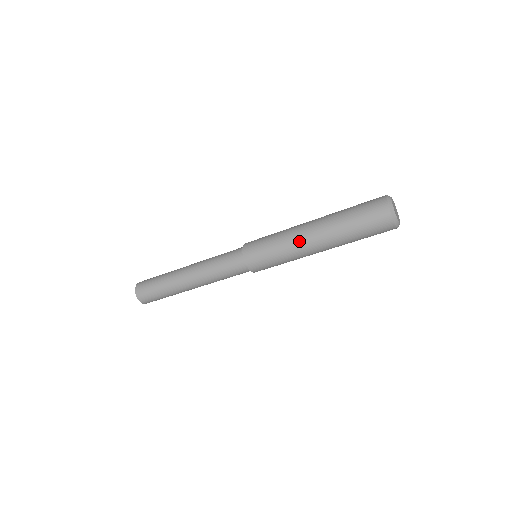
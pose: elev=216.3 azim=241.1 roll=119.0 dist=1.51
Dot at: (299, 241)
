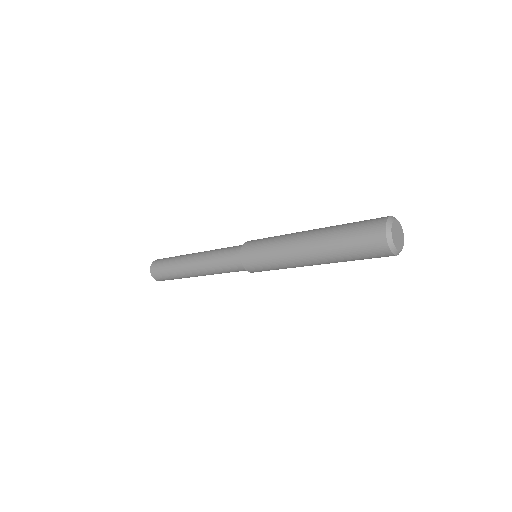
Dot at: (298, 264)
